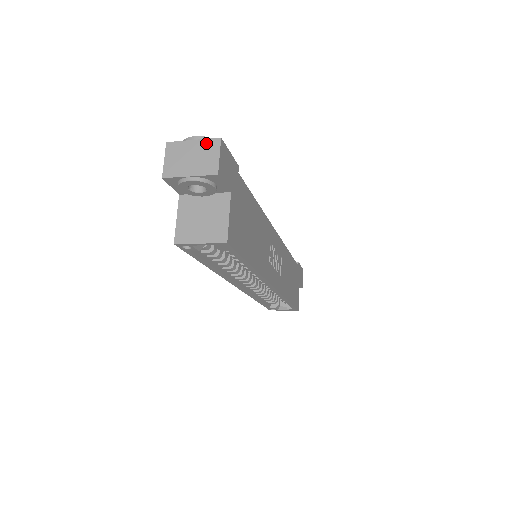
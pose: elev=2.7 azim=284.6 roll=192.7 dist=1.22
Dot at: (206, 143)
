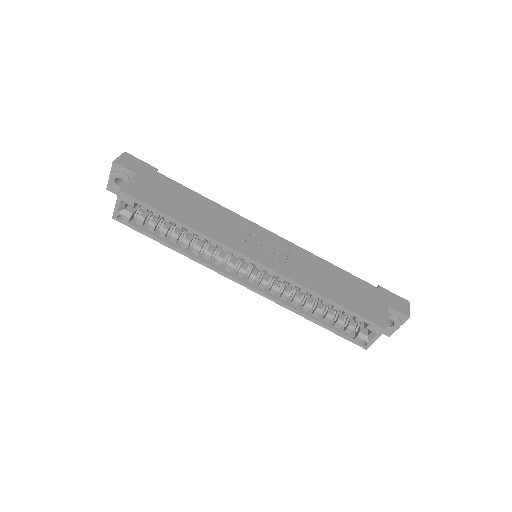
Dot at: occluded
